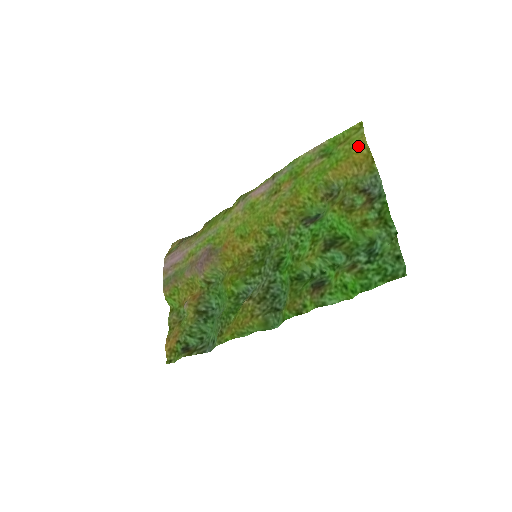
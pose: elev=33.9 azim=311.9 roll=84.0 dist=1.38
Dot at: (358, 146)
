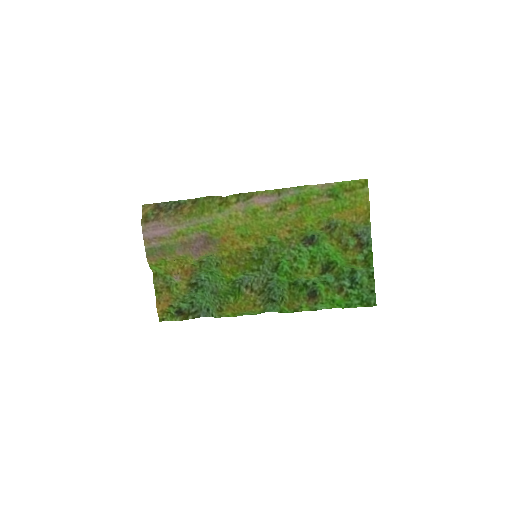
Dot at: (362, 202)
